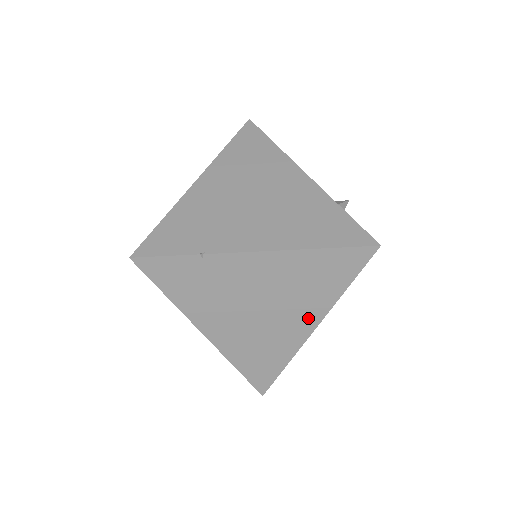
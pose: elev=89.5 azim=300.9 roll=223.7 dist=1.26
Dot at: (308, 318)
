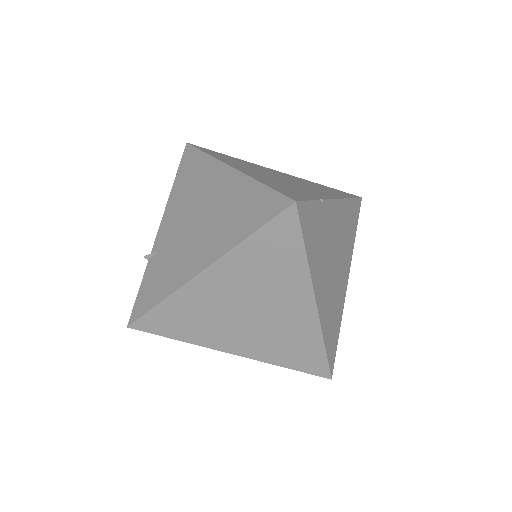
Dot at: (347, 270)
